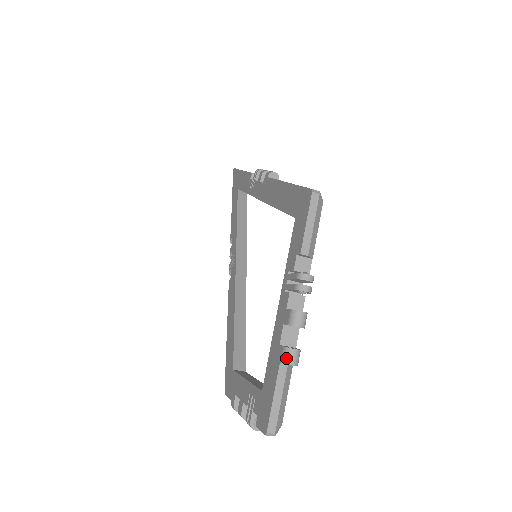
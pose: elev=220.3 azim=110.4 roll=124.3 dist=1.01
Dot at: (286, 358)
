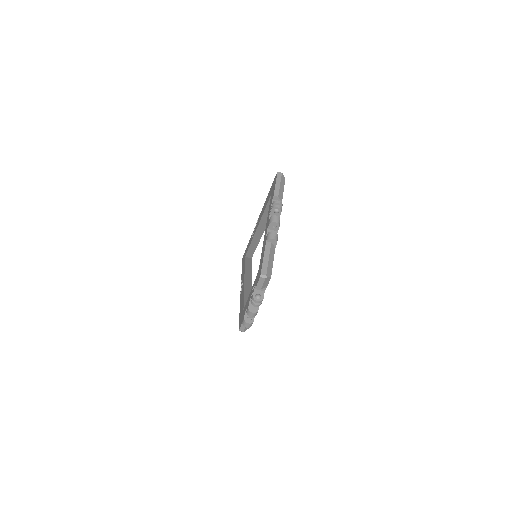
Dot at: (269, 236)
